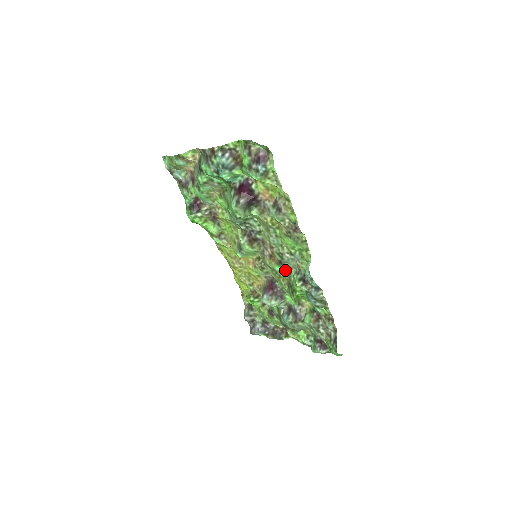
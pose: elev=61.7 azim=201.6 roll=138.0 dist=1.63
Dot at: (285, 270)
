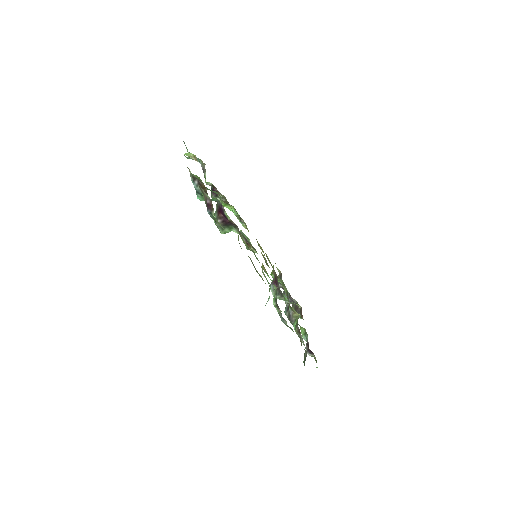
Dot at: occluded
